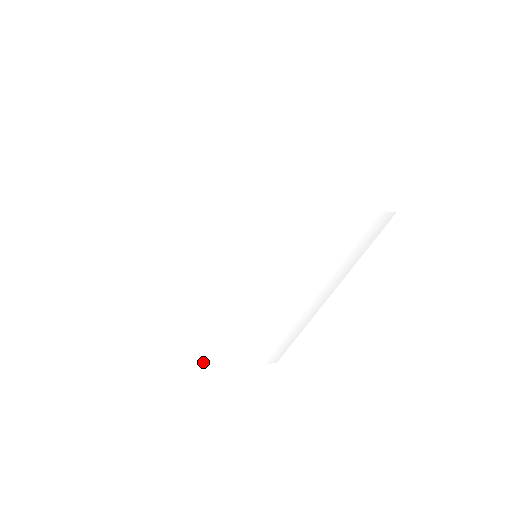
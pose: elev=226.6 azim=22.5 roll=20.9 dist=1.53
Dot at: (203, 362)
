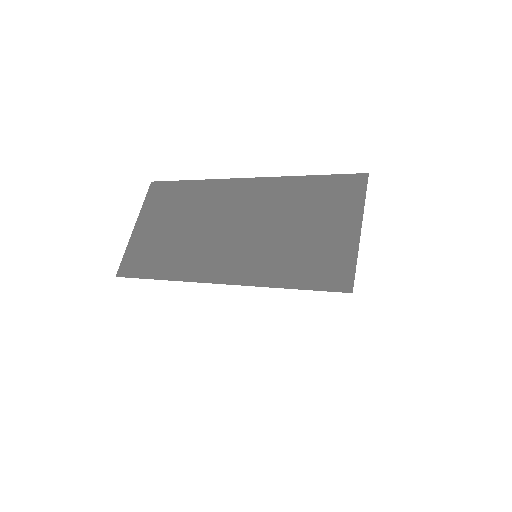
Dot at: occluded
